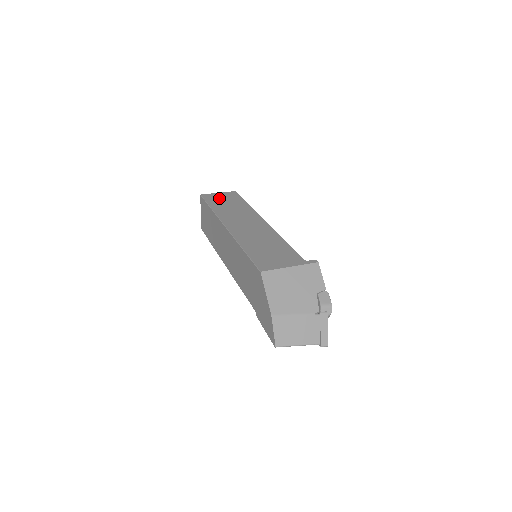
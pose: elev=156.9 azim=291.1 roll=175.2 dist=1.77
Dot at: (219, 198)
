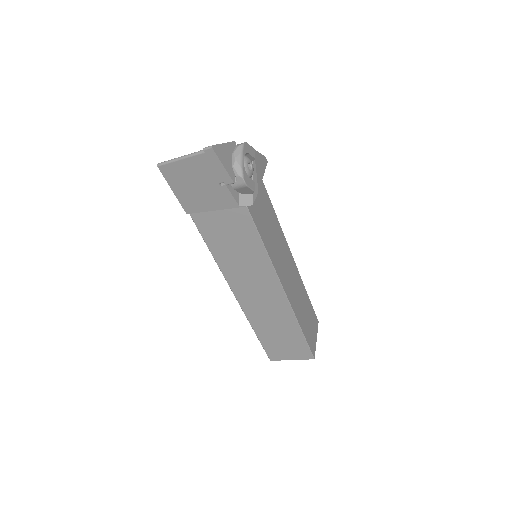
Dot at: occluded
